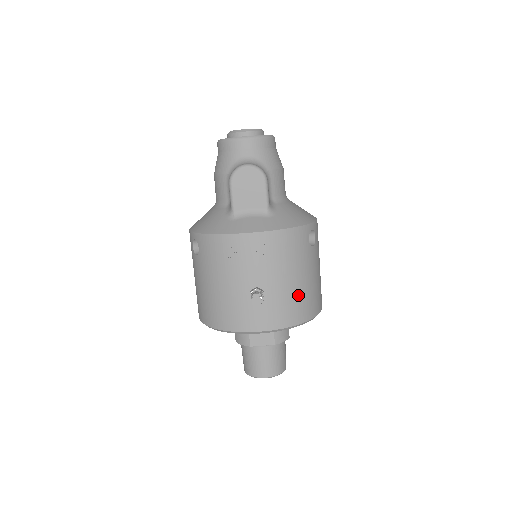
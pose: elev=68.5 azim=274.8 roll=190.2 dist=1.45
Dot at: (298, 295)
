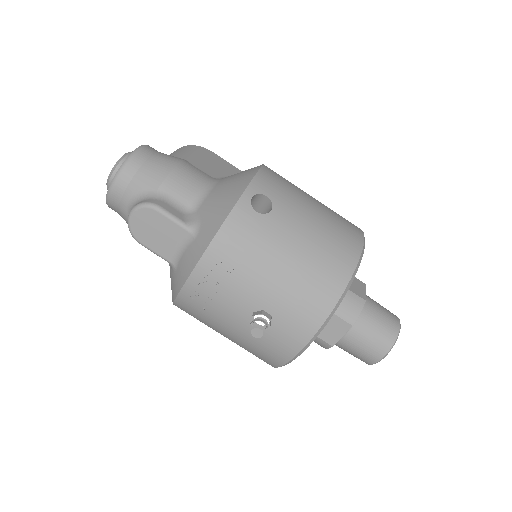
Dot at: (304, 277)
